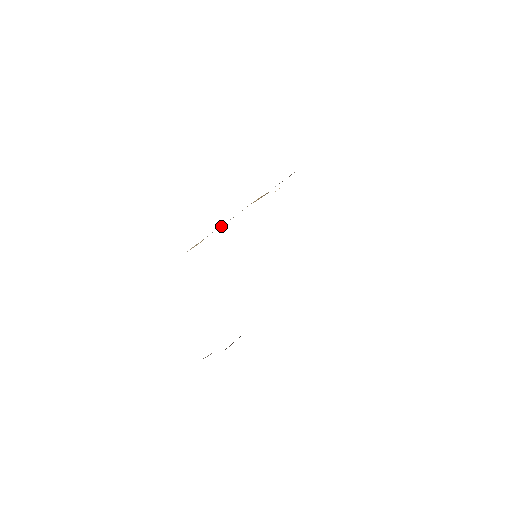
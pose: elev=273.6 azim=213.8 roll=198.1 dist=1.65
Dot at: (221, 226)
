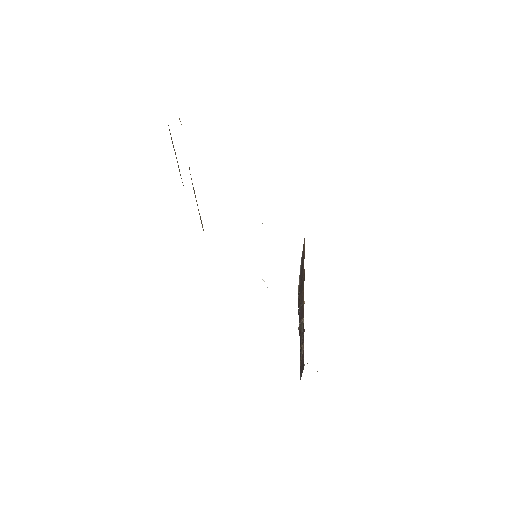
Dot at: occluded
